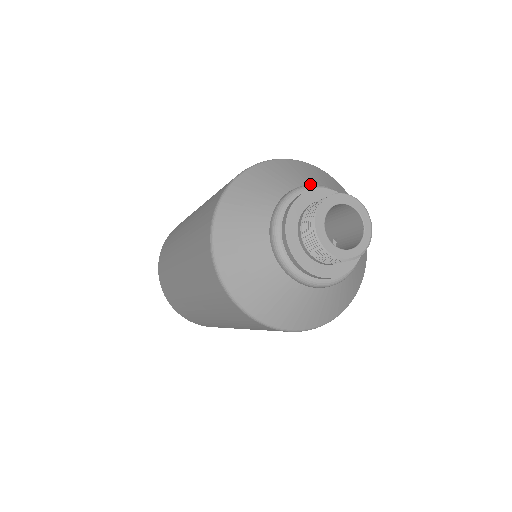
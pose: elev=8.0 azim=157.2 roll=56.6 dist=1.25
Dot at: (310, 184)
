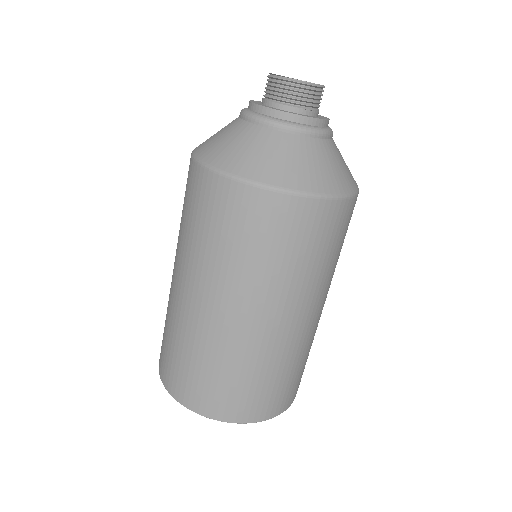
Dot at: occluded
